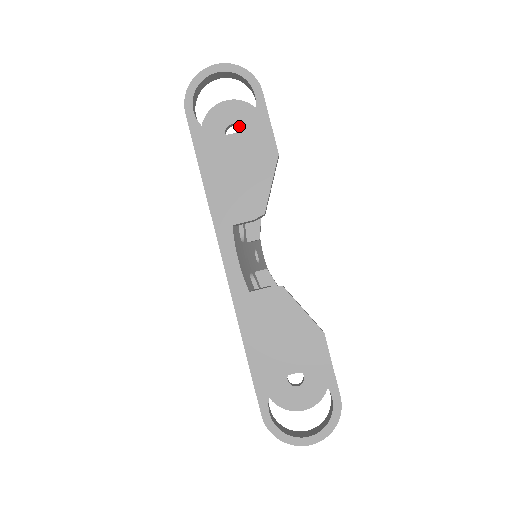
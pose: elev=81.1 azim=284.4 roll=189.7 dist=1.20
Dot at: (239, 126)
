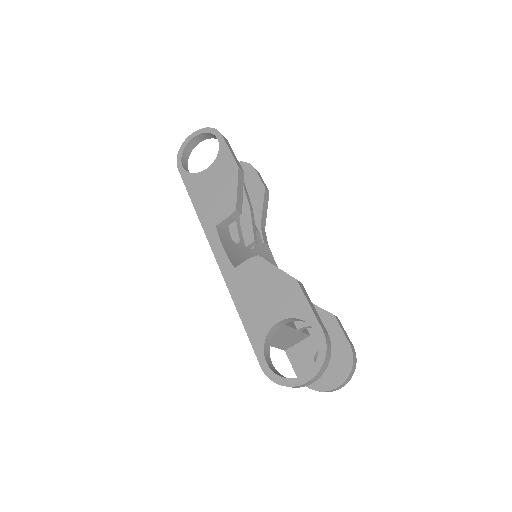
Dot at: occluded
